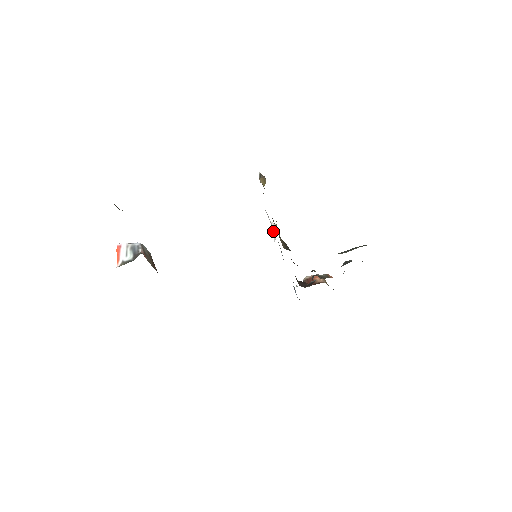
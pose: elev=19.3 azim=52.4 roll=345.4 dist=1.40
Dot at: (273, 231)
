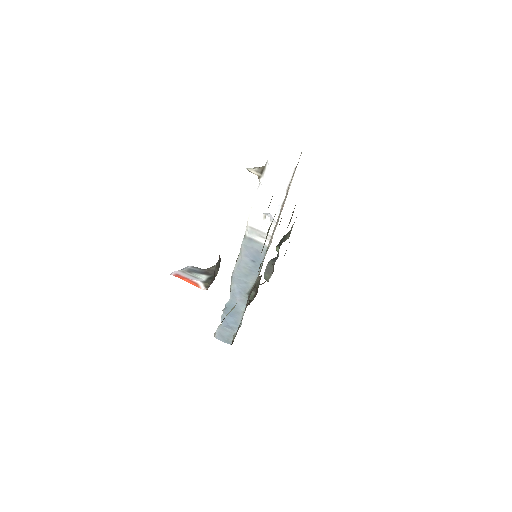
Dot at: (262, 225)
